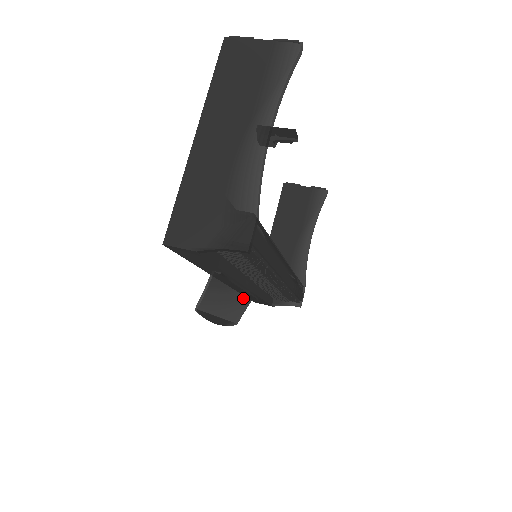
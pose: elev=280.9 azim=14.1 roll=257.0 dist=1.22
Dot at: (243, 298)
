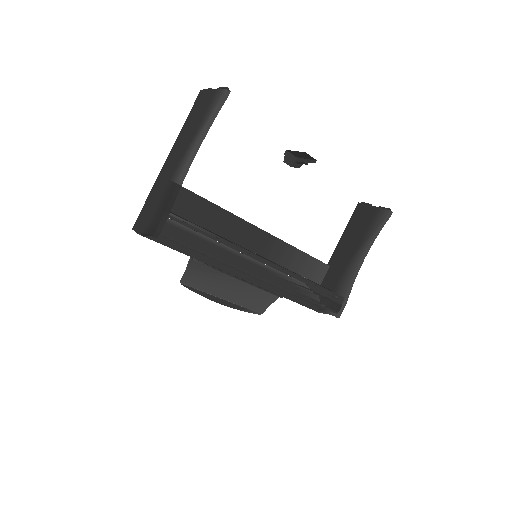
Dot at: (259, 292)
